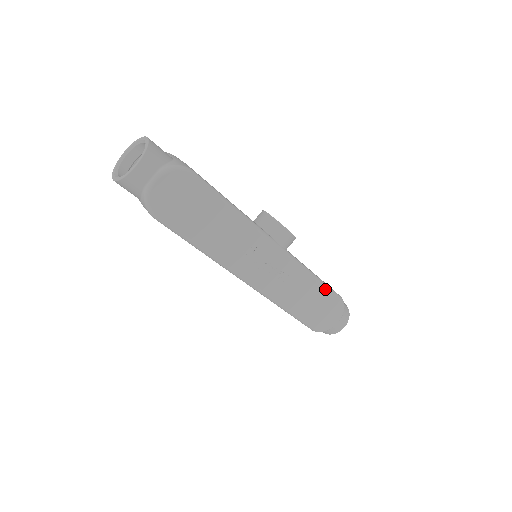
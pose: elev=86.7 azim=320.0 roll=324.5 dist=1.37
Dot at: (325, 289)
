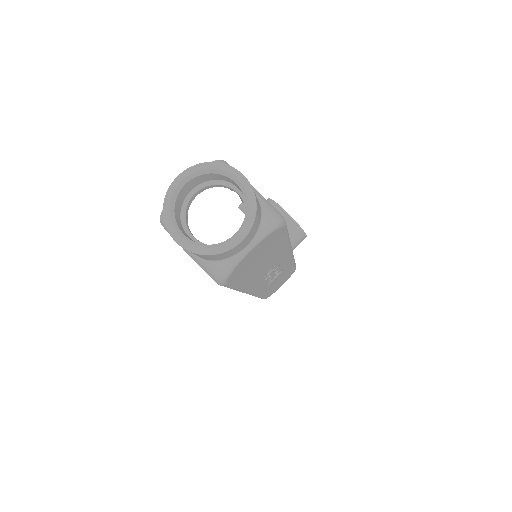
Dot at: (293, 267)
